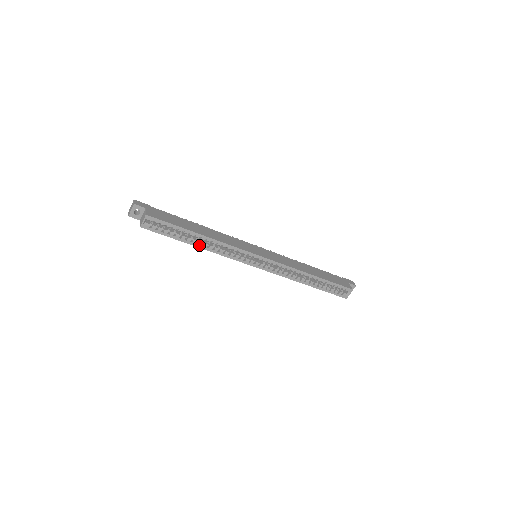
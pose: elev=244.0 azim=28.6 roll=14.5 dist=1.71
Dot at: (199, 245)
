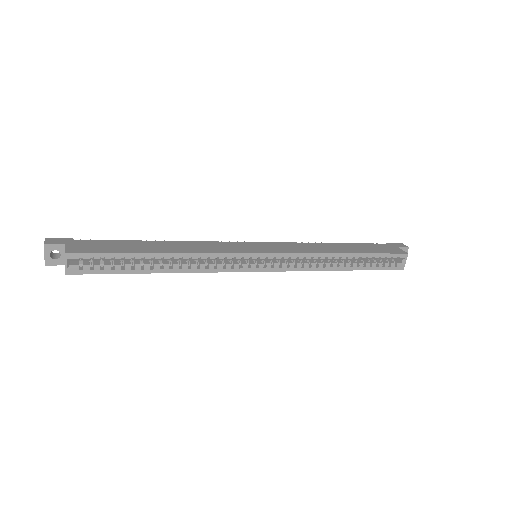
Dot at: (165, 269)
